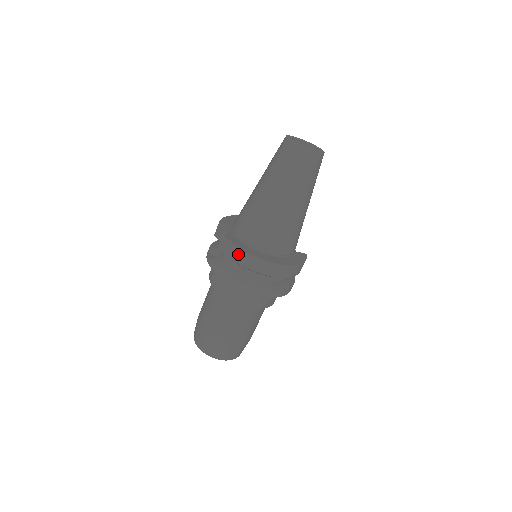
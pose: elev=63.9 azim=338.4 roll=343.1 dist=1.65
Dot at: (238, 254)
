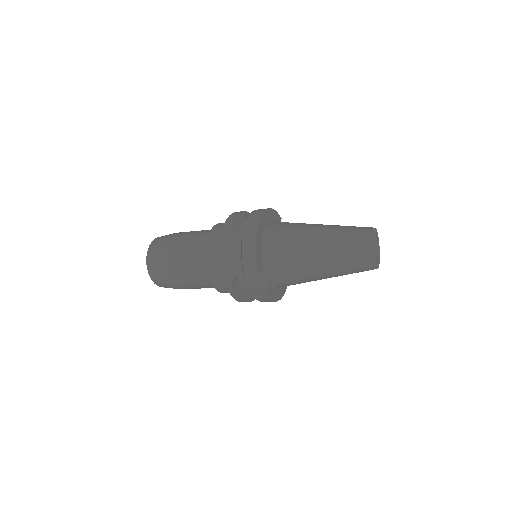
Dot at: occluded
